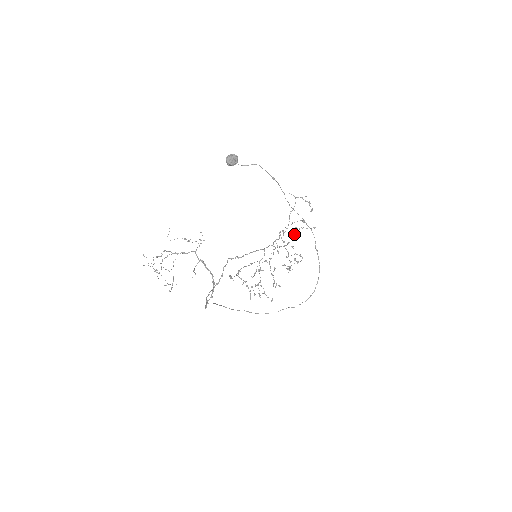
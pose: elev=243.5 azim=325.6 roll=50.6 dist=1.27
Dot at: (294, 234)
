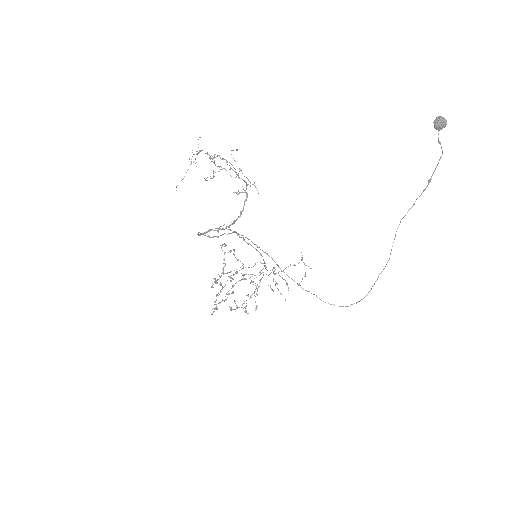
Dot at: occluded
